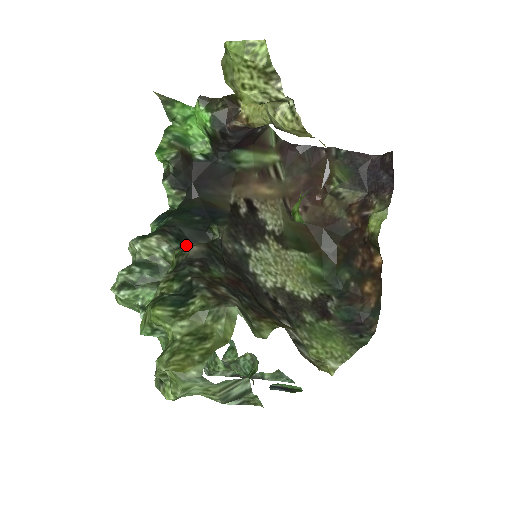
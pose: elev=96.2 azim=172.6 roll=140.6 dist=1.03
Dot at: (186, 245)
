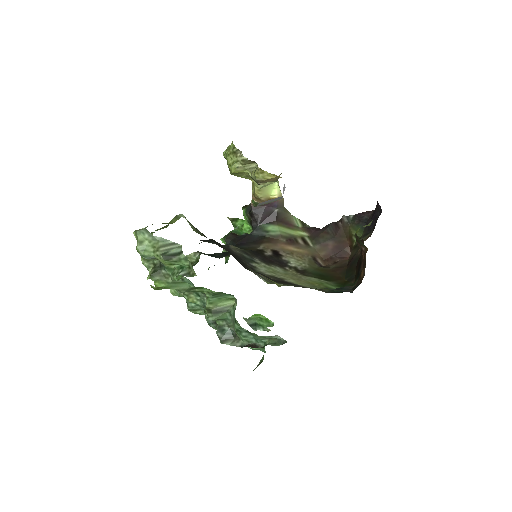
Dot at: occluded
